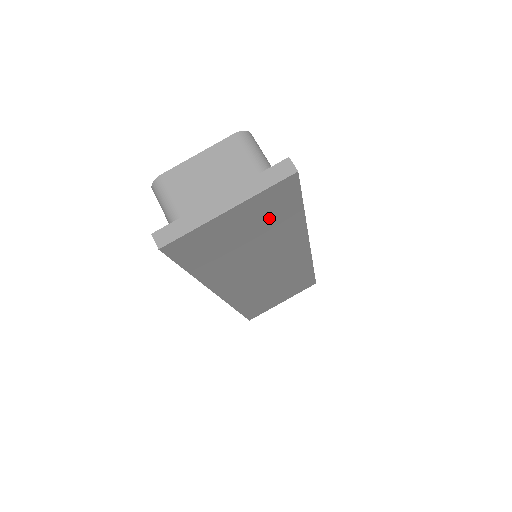
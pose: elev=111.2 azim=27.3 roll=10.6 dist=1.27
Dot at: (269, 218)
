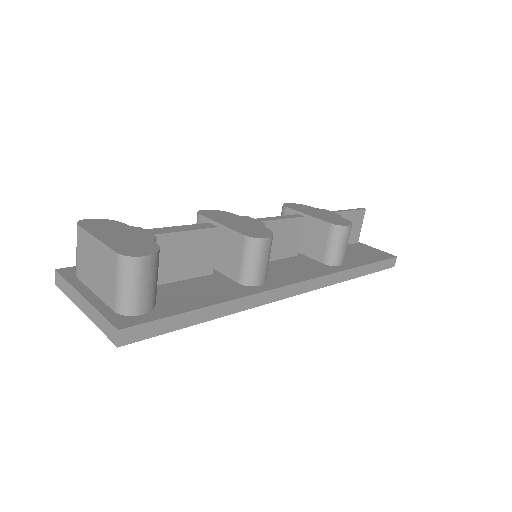
Dot at: occluded
